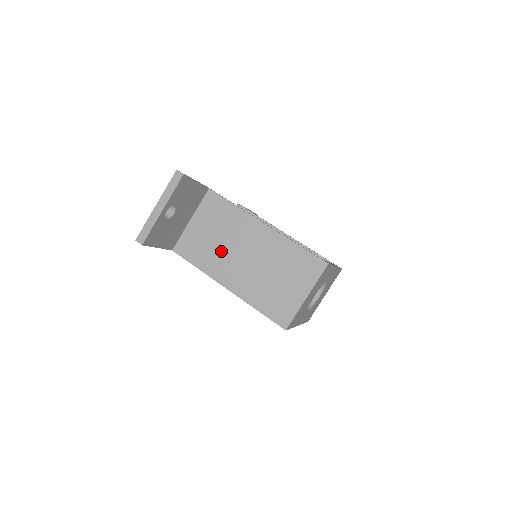
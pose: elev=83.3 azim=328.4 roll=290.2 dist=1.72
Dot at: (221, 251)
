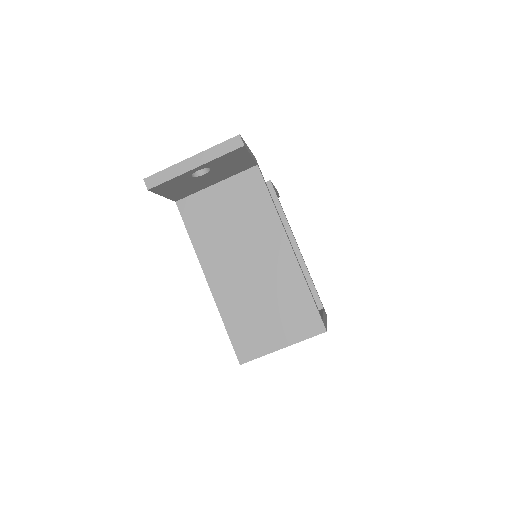
Dot at: (227, 240)
